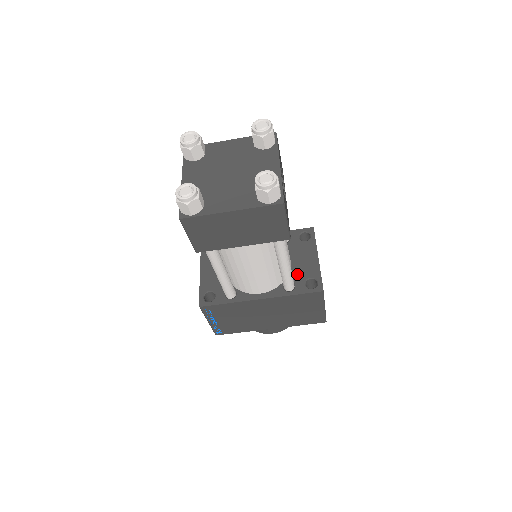
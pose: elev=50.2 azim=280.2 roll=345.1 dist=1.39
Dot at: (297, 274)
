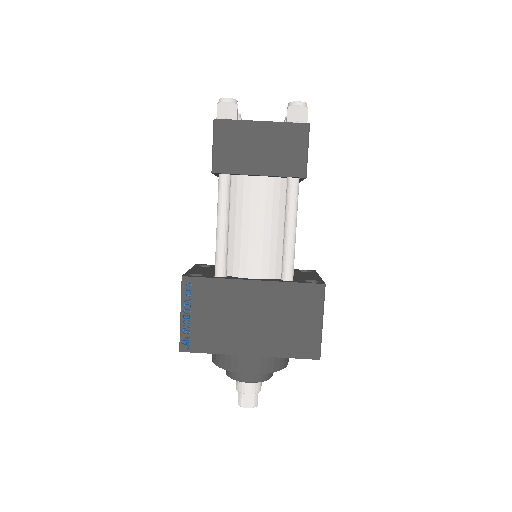
Dot at: (297, 278)
